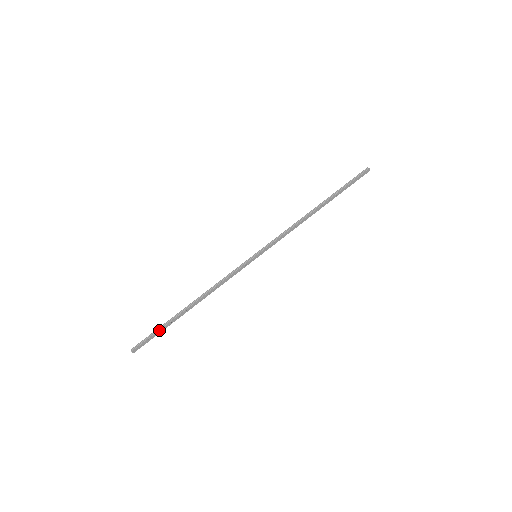
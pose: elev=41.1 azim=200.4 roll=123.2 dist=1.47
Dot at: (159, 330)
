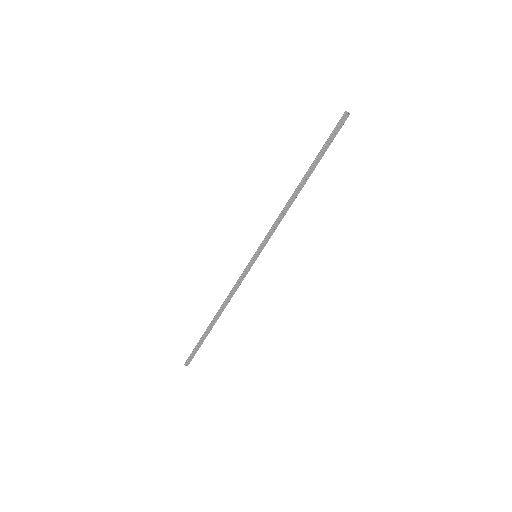
Dot at: (198, 344)
